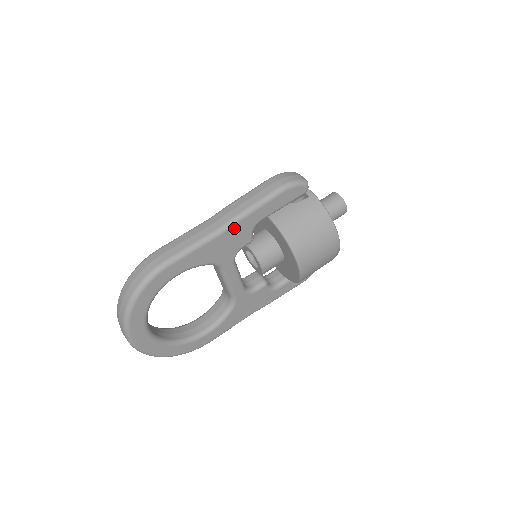
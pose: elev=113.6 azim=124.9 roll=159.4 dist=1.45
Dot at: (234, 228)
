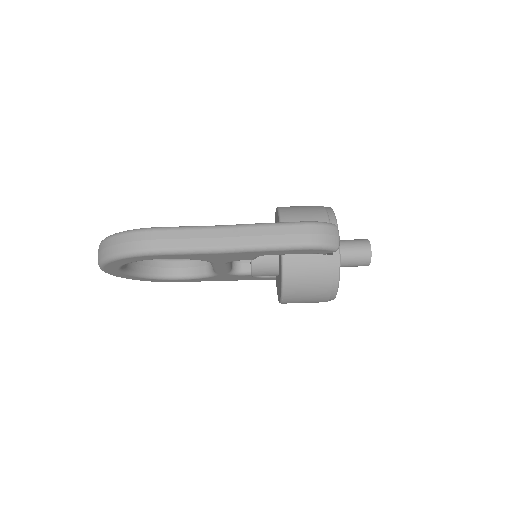
Dot at: (238, 253)
